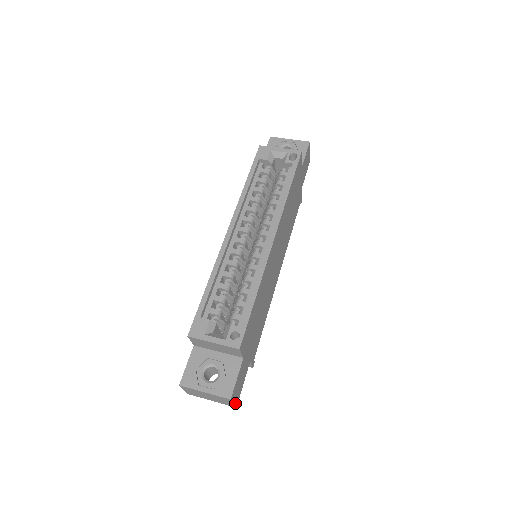
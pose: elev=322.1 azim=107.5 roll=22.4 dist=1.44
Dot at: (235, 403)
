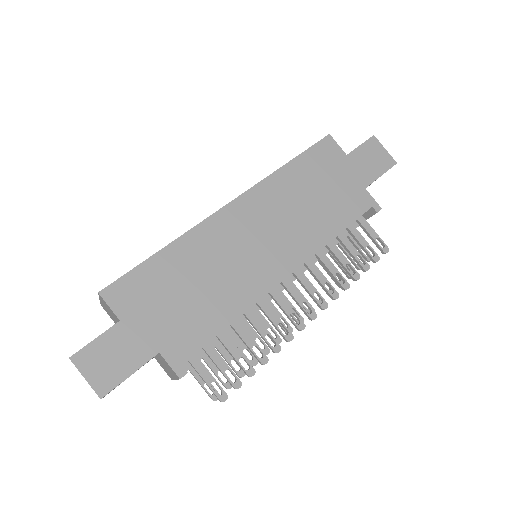
Dot at: (94, 385)
